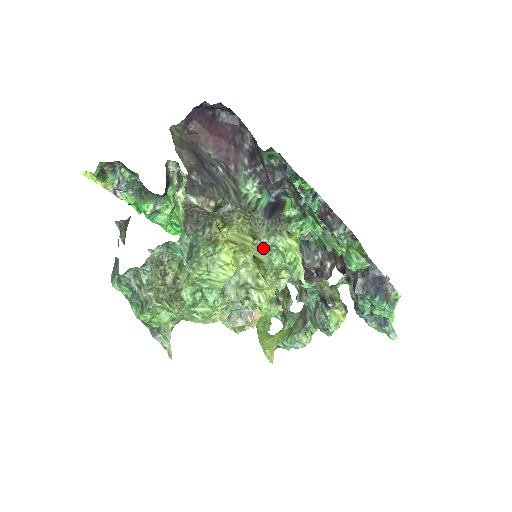
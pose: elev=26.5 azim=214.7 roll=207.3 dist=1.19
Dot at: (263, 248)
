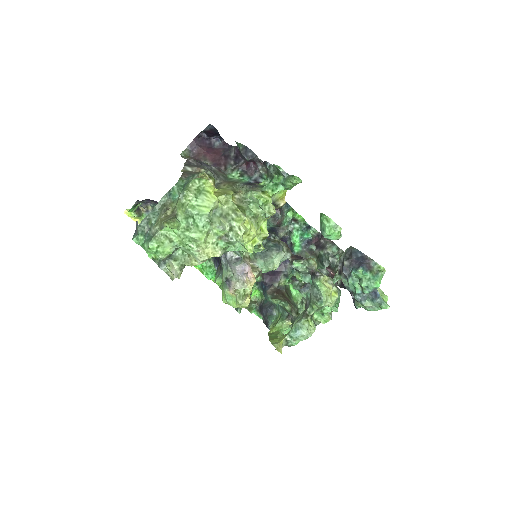
Dot at: (243, 201)
